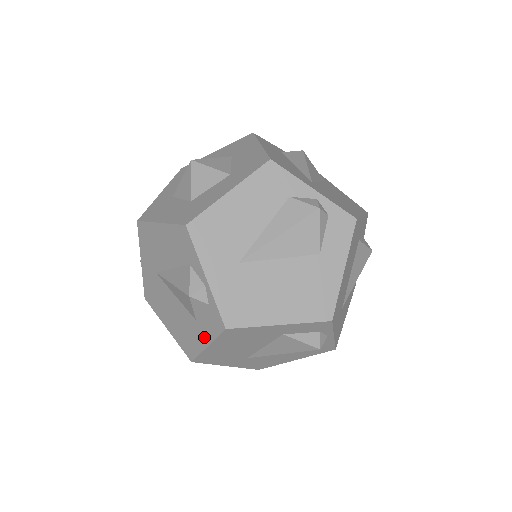
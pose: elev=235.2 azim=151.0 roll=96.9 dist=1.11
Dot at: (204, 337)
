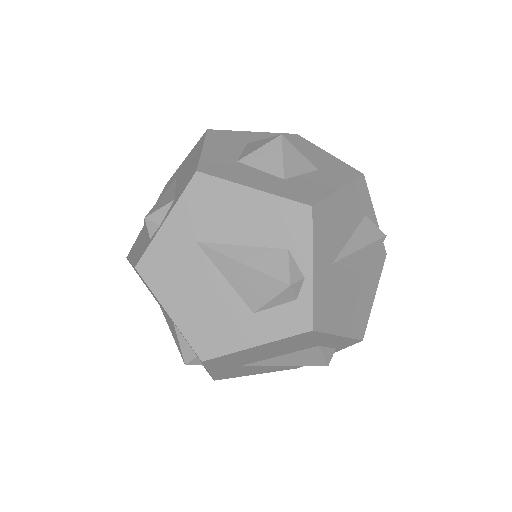
Dot at: (135, 254)
